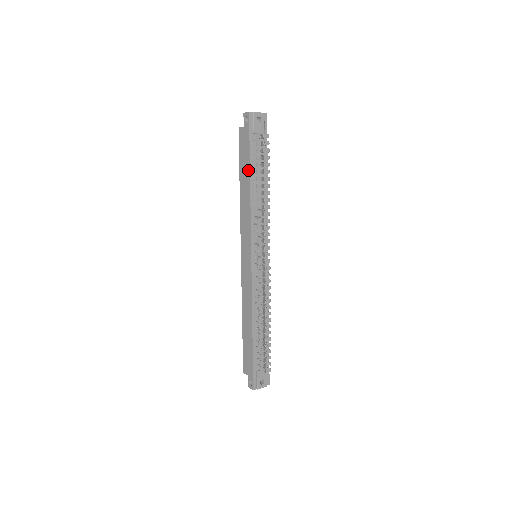
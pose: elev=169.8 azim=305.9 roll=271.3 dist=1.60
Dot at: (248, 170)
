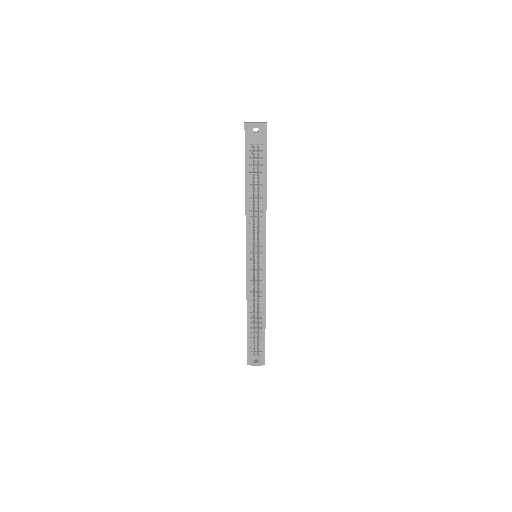
Dot at: (245, 179)
